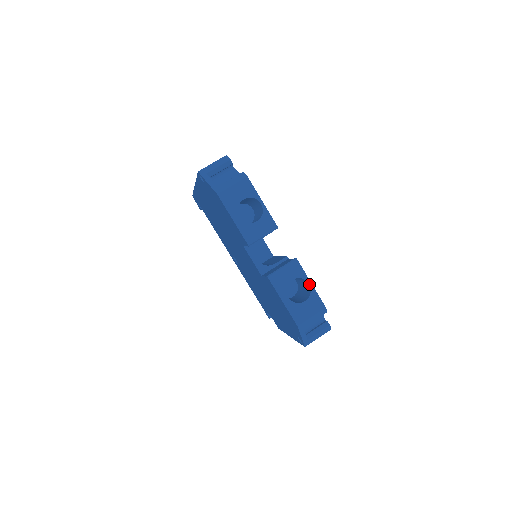
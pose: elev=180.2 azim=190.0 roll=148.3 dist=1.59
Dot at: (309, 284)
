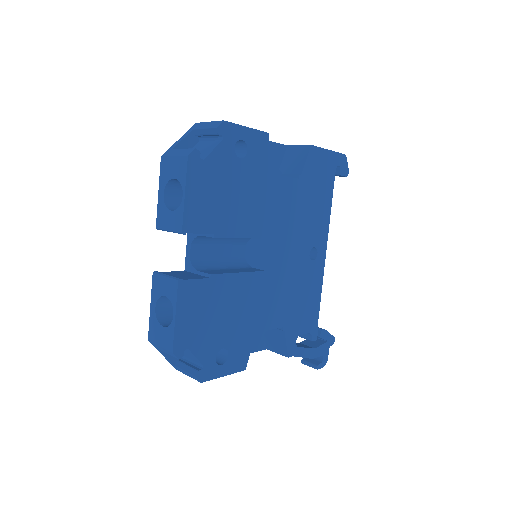
Dot at: (173, 315)
